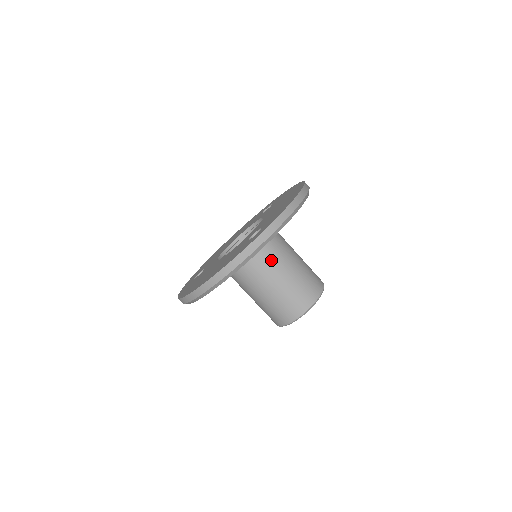
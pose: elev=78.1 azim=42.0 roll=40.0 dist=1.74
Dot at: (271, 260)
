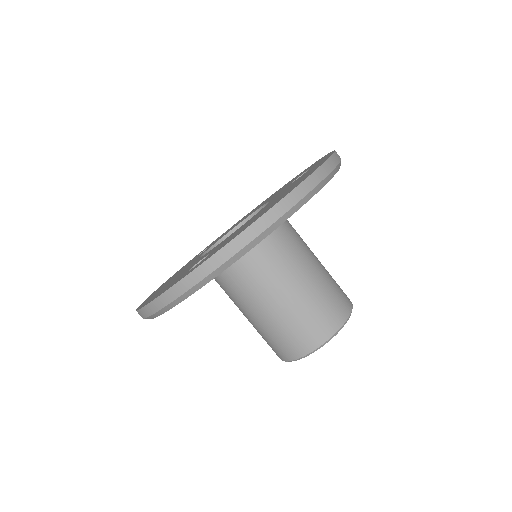
Dot at: (249, 284)
